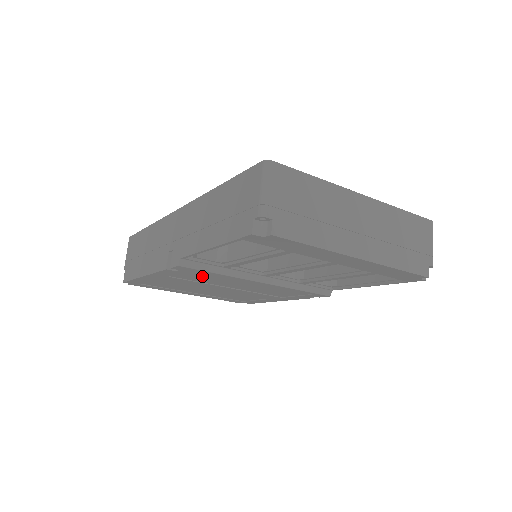
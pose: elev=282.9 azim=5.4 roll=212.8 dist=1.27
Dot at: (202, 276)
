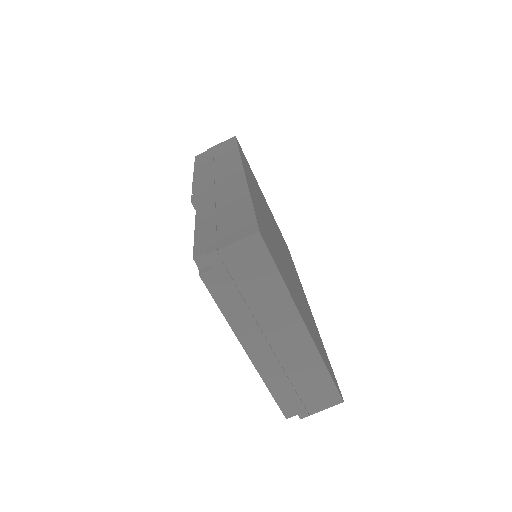
Dot at: occluded
